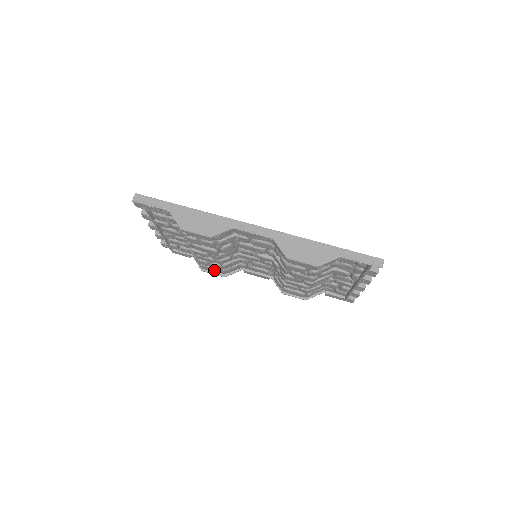
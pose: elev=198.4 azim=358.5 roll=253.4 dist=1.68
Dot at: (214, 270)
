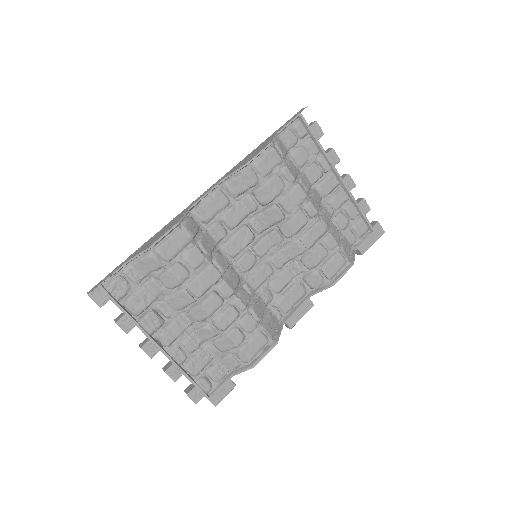
Dot at: (258, 342)
